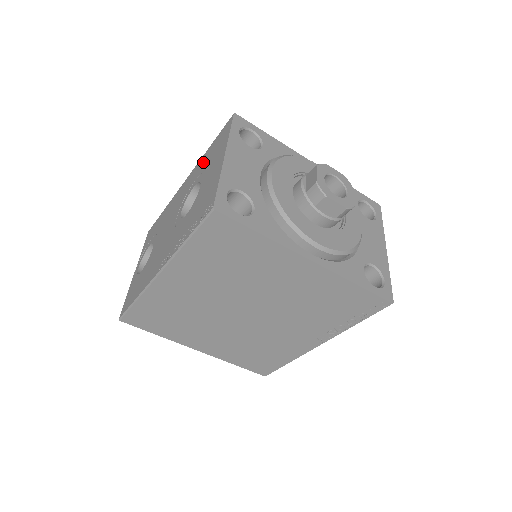
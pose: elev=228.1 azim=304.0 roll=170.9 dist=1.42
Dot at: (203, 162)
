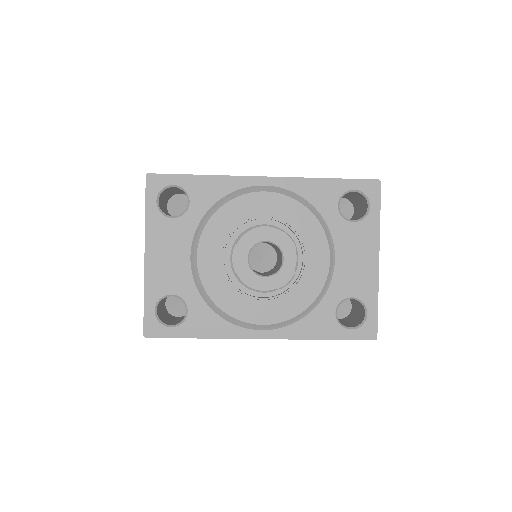
Dot at: occluded
